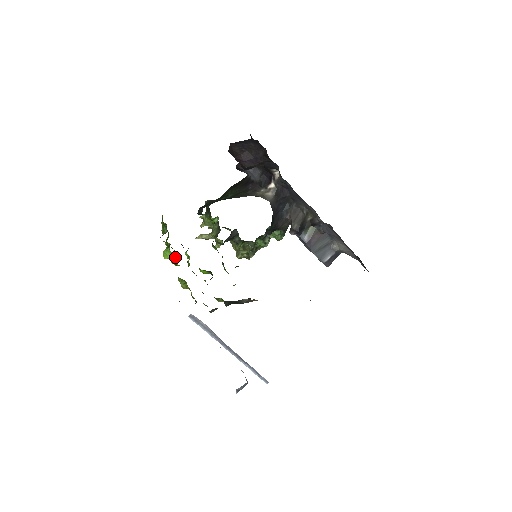
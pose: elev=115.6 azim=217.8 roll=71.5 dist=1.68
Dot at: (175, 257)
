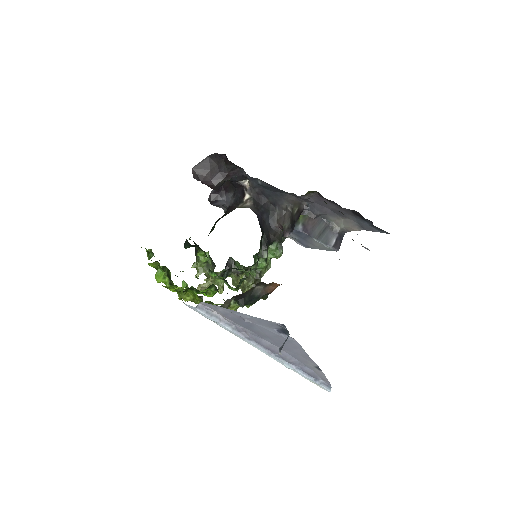
Dot at: (167, 270)
